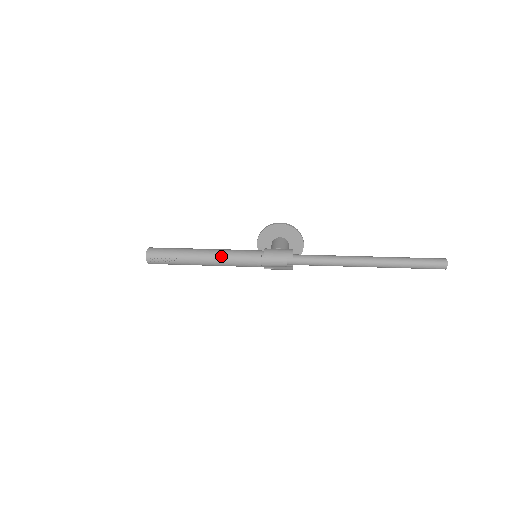
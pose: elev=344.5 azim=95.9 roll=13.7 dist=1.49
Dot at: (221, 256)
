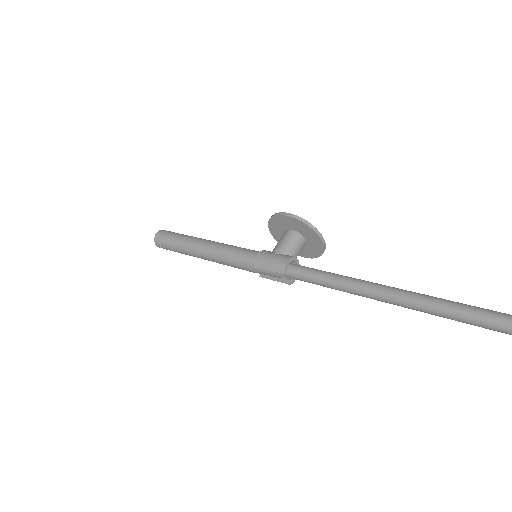
Dot at: (214, 255)
